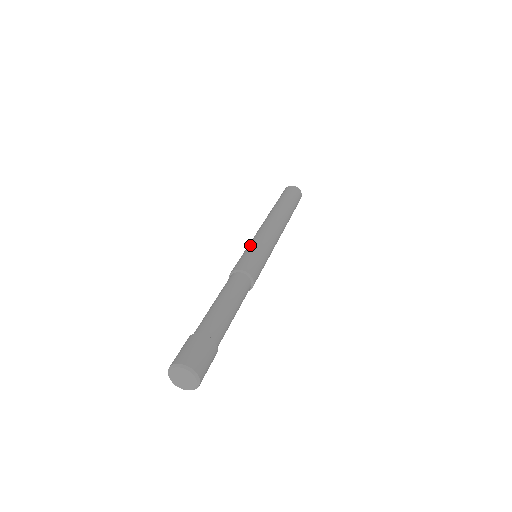
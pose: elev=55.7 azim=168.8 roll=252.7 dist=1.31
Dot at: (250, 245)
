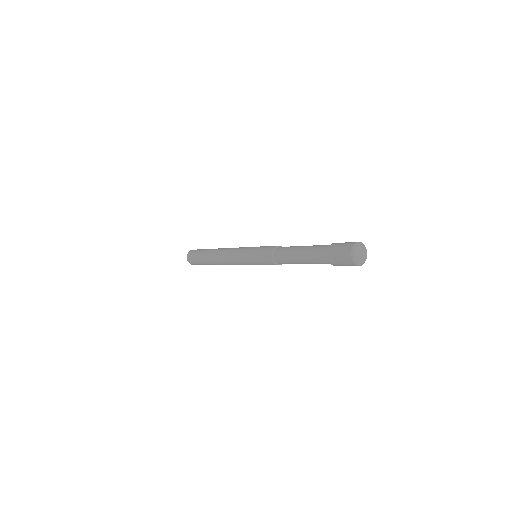
Dot at: occluded
